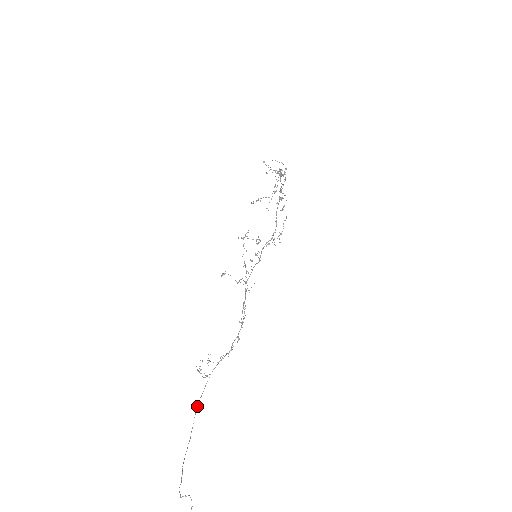
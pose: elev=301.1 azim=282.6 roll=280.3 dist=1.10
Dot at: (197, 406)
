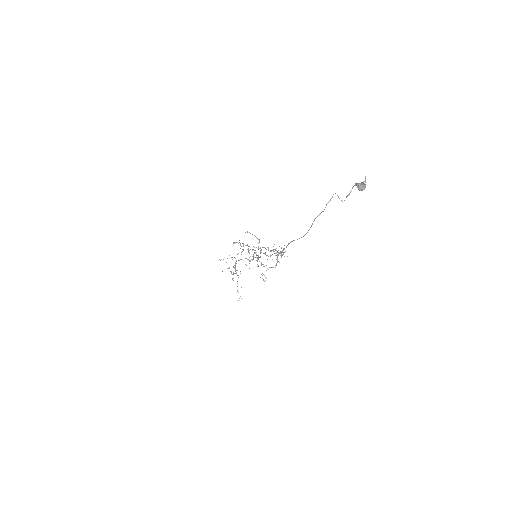
Dot at: (289, 243)
